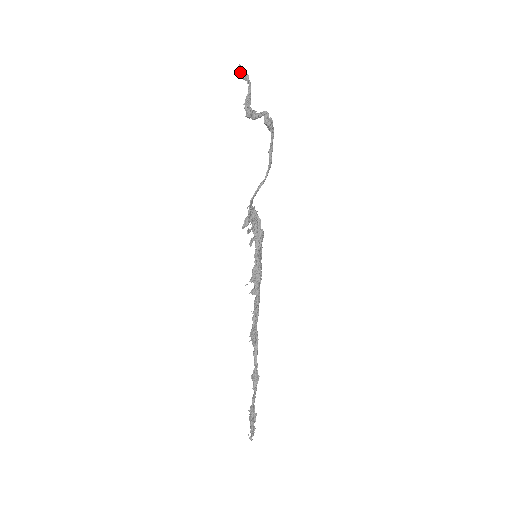
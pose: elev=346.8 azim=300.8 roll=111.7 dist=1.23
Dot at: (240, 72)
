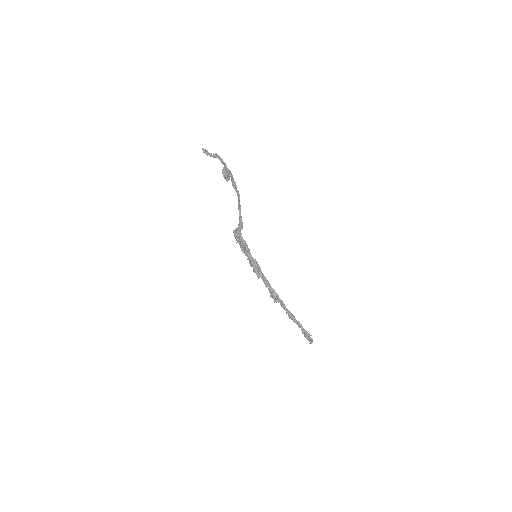
Dot at: (207, 153)
